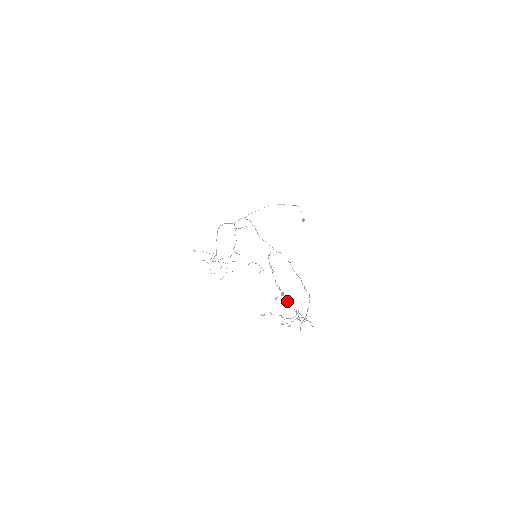
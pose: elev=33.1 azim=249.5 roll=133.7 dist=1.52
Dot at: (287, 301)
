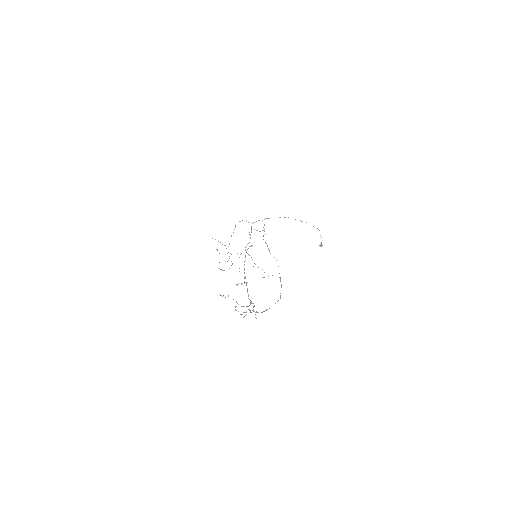
Dot at: (247, 290)
